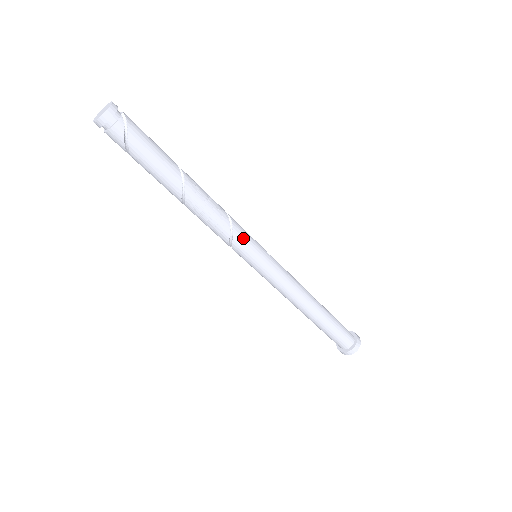
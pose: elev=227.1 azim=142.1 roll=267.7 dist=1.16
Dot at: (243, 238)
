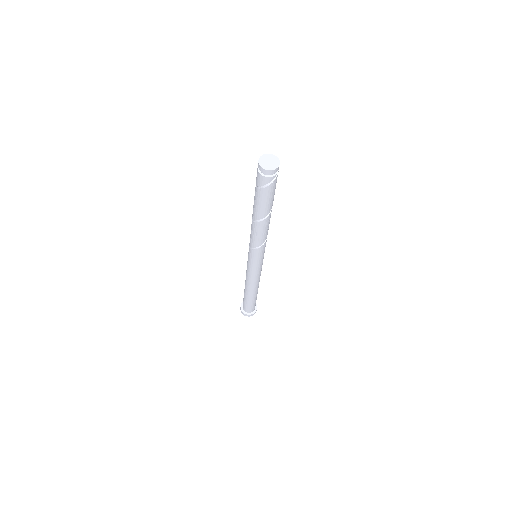
Dot at: (262, 251)
